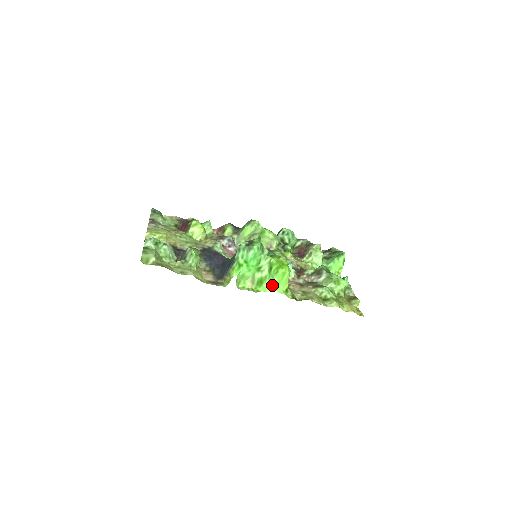
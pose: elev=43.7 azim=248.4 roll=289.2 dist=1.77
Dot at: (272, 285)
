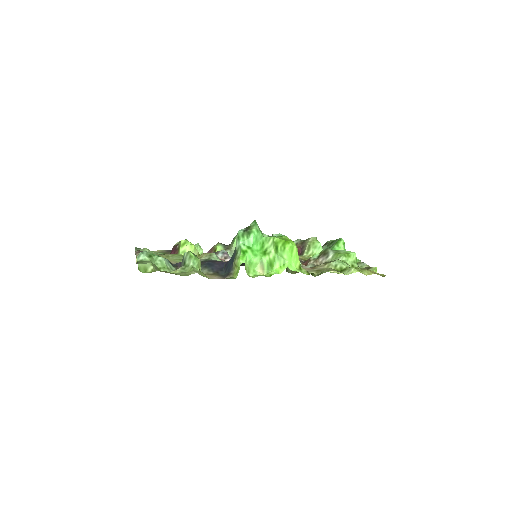
Dot at: (283, 265)
